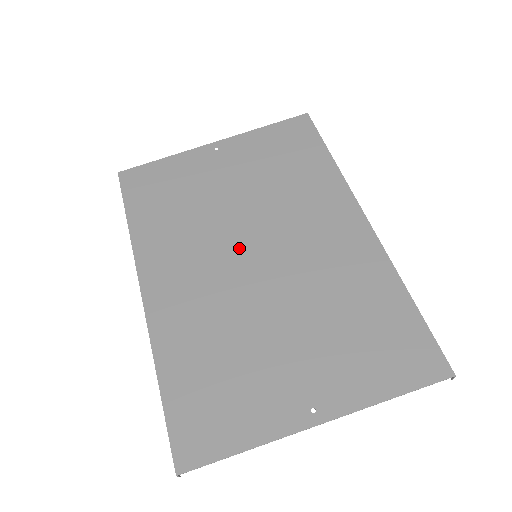
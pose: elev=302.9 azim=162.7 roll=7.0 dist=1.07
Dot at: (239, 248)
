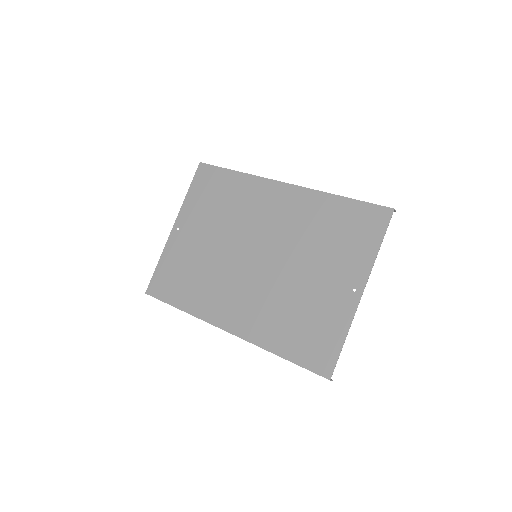
Dot at: (244, 261)
